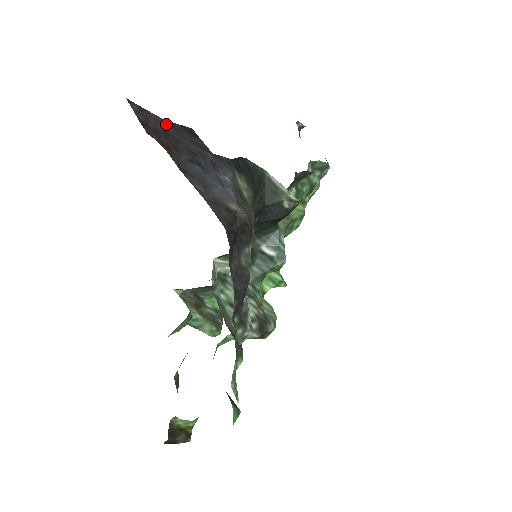
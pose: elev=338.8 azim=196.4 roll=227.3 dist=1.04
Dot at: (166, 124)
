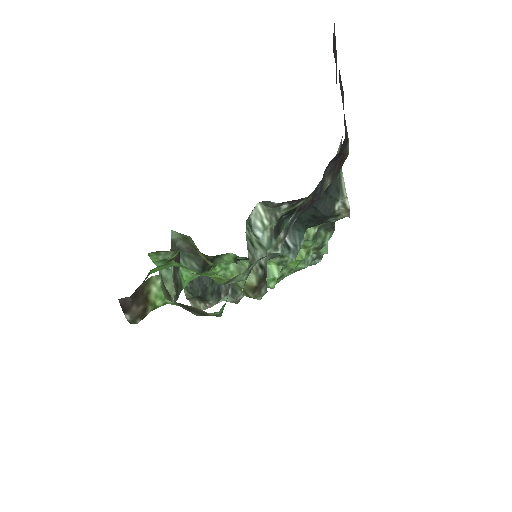
Dot at: occluded
